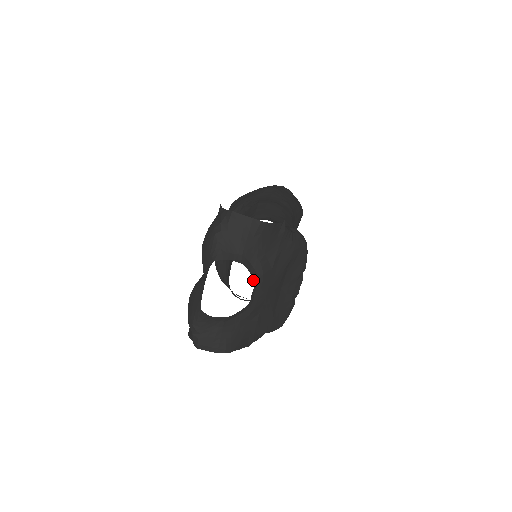
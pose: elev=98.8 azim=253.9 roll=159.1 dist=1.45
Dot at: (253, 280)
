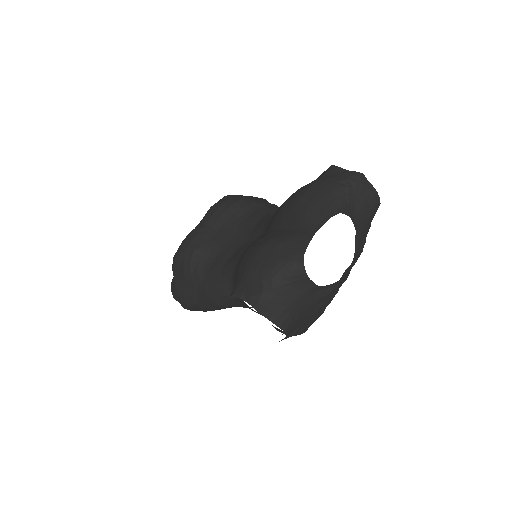
Dot at: (354, 256)
